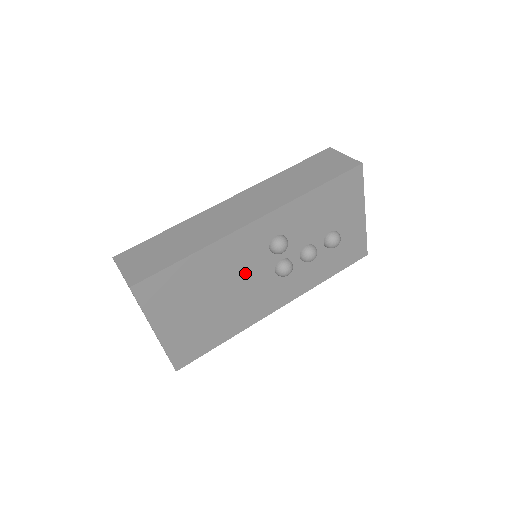
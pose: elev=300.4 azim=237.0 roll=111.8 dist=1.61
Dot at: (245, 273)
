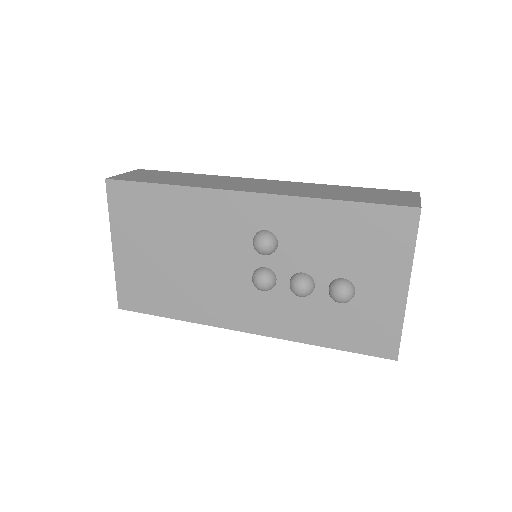
Dot at: (217, 251)
